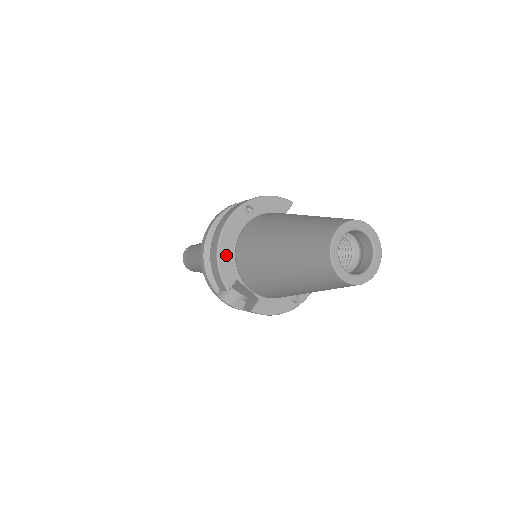
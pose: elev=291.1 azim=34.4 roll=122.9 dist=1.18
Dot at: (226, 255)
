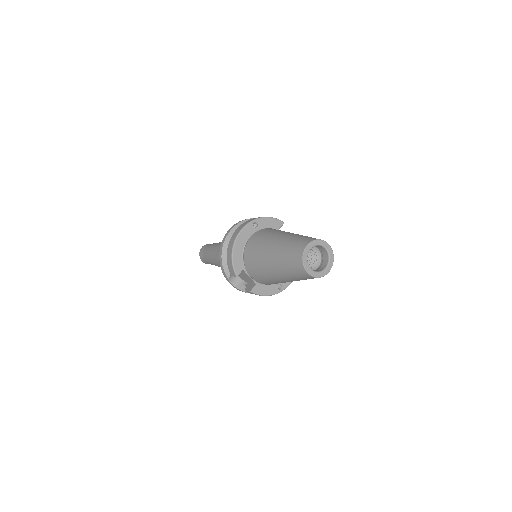
Dot at: (238, 253)
